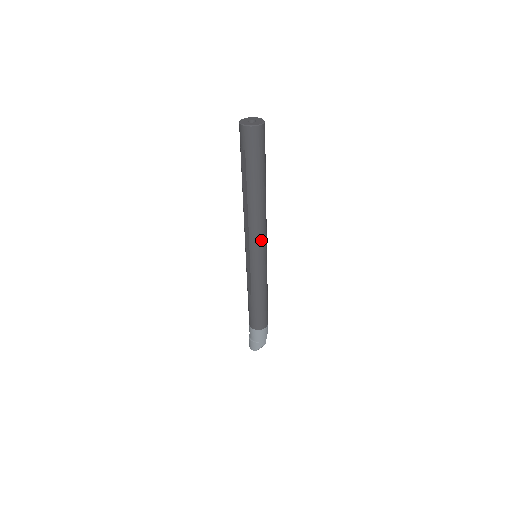
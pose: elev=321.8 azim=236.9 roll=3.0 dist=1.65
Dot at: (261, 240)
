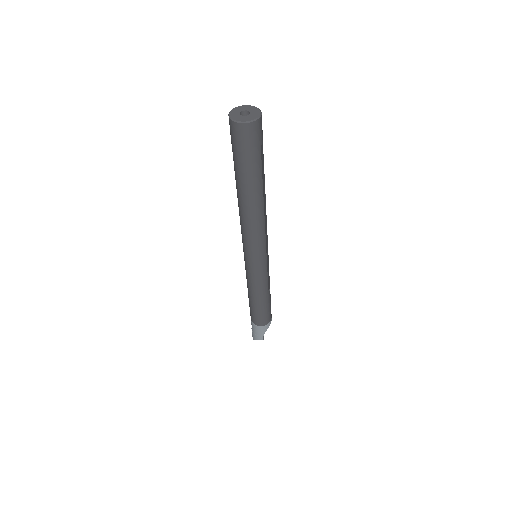
Dot at: (251, 245)
